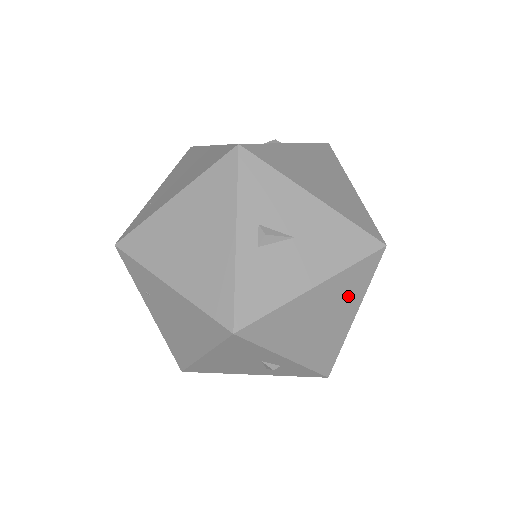
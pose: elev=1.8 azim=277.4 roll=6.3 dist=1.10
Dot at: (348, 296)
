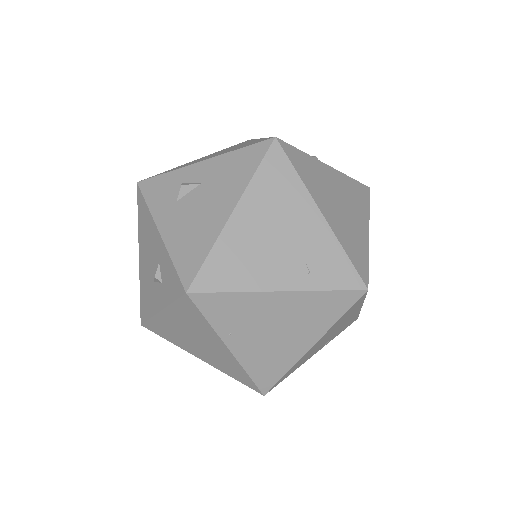
Dot at: occluded
